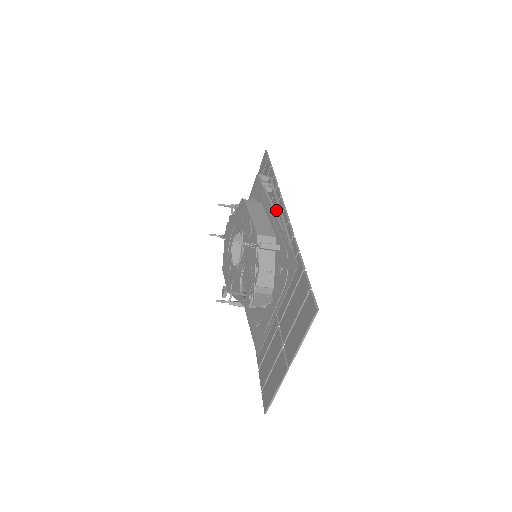
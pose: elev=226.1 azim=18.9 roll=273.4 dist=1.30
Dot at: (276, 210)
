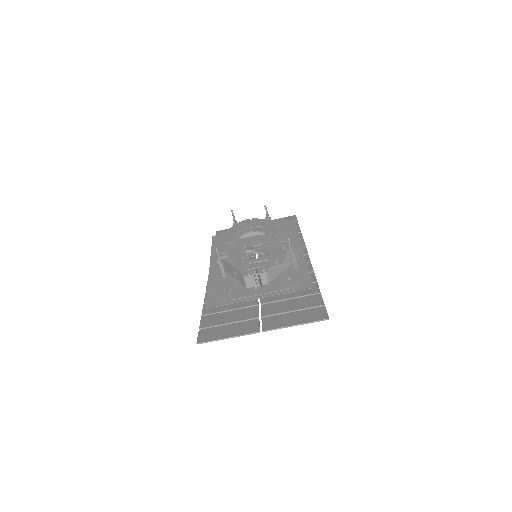
Dot at: occluded
